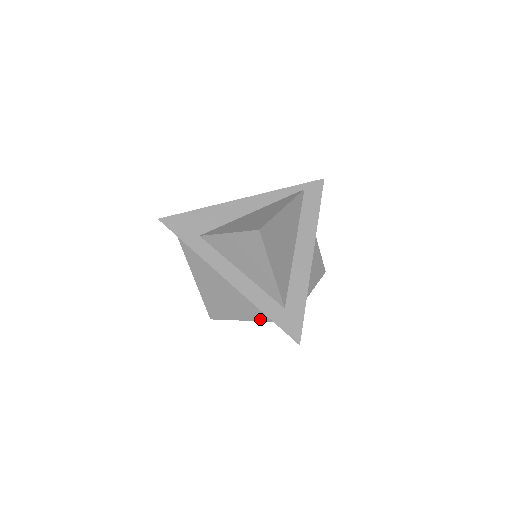
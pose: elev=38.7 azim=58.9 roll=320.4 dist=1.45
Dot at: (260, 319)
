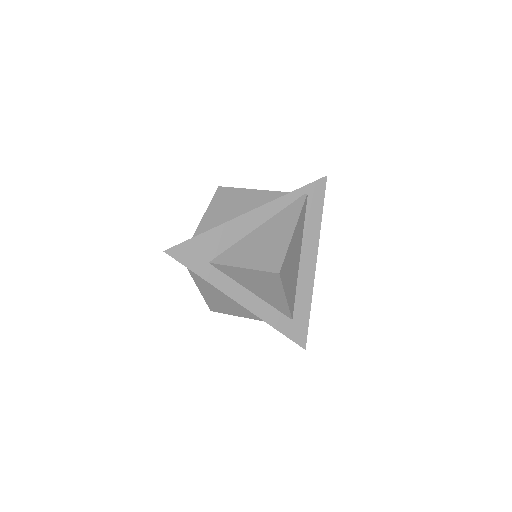
Dot at: occluded
